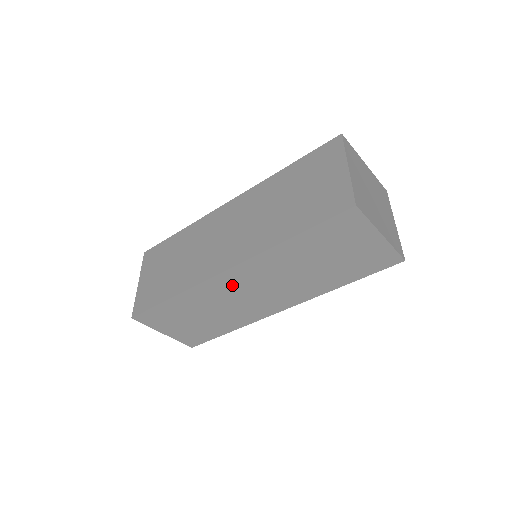
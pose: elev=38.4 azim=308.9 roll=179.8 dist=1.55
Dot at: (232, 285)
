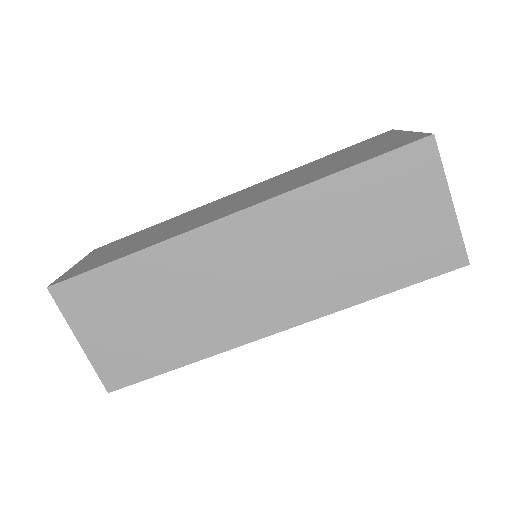
Dot at: (227, 250)
